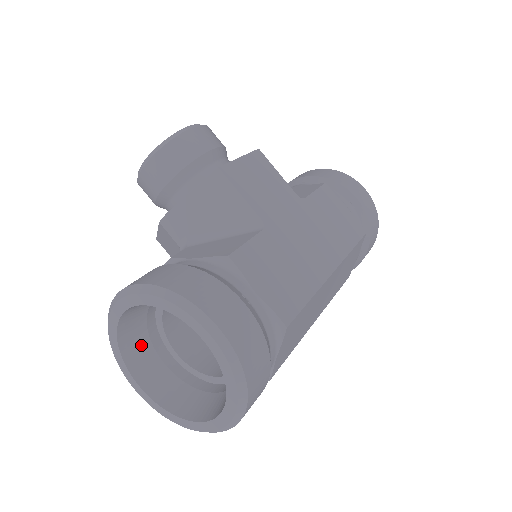
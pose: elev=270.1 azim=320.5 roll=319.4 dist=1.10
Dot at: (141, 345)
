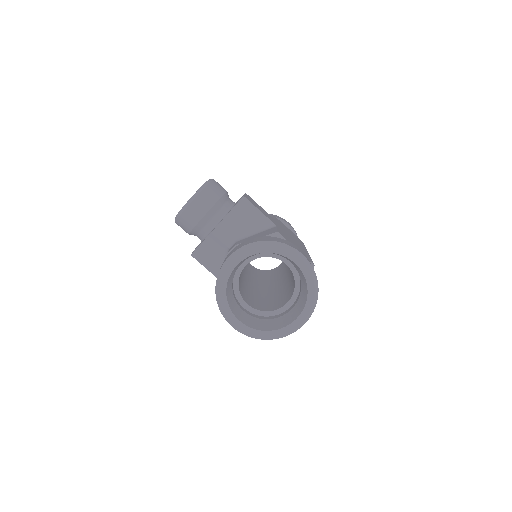
Dot at: (232, 298)
